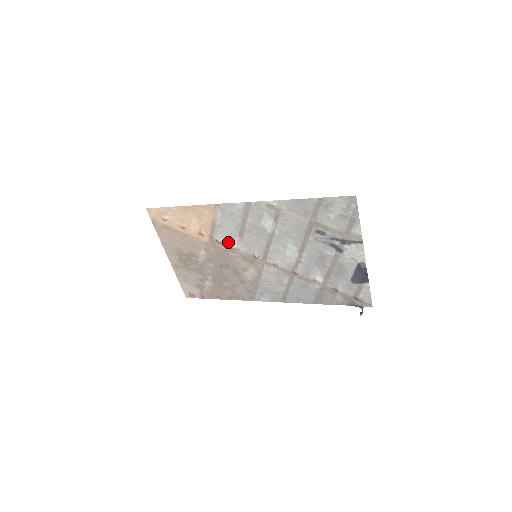
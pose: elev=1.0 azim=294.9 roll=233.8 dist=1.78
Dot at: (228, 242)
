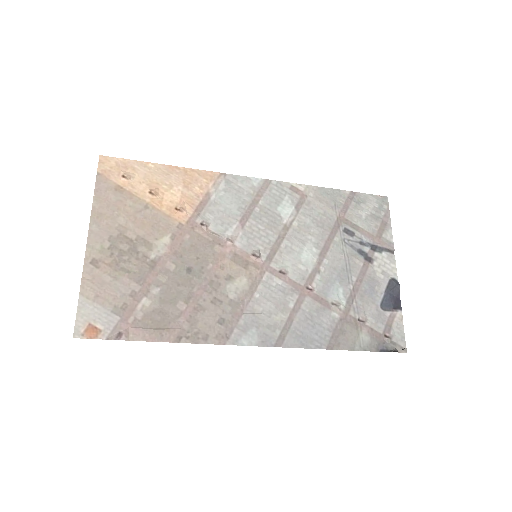
Dot at: (219, 228)
